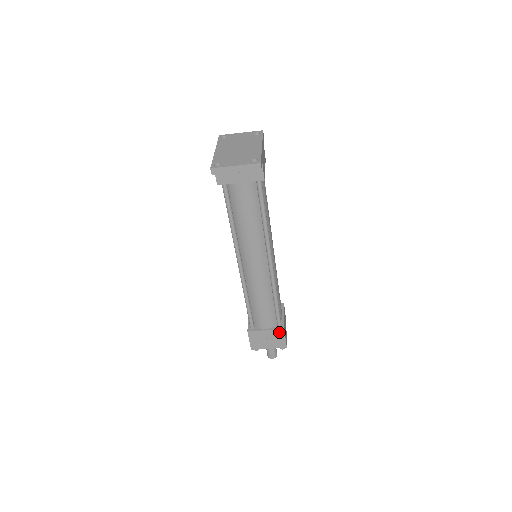
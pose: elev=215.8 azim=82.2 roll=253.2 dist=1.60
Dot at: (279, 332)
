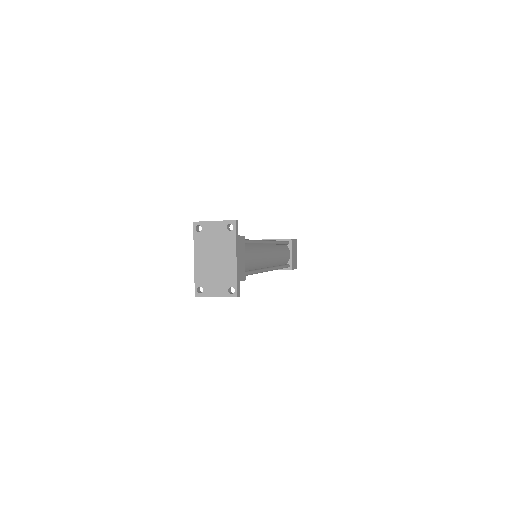
Dot at: (288, 269)
